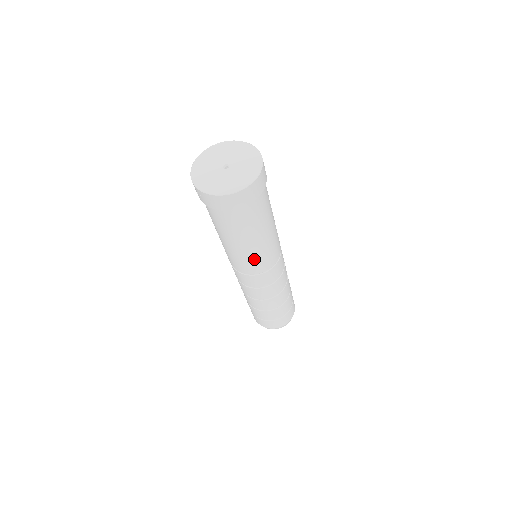
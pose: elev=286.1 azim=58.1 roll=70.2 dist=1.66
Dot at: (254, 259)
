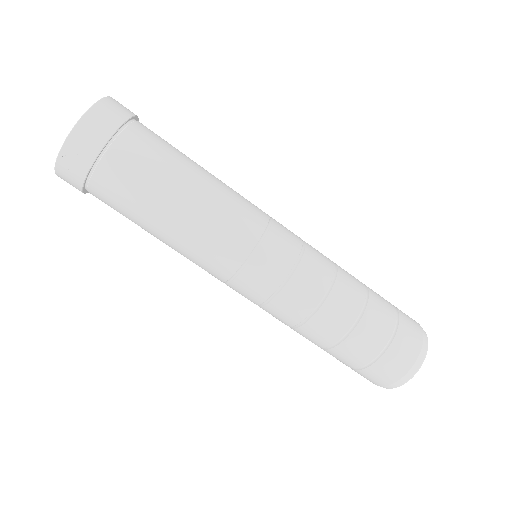
Dot at: (230, 206)
